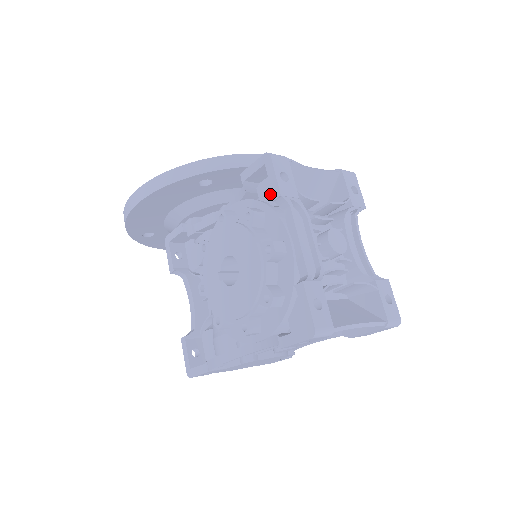
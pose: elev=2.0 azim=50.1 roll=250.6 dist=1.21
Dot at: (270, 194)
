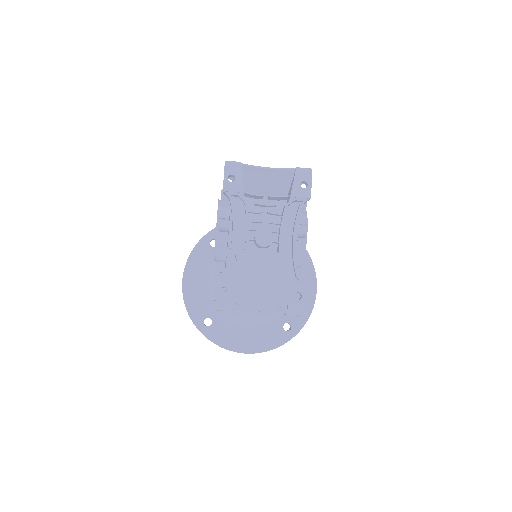
Dot at: occluded
